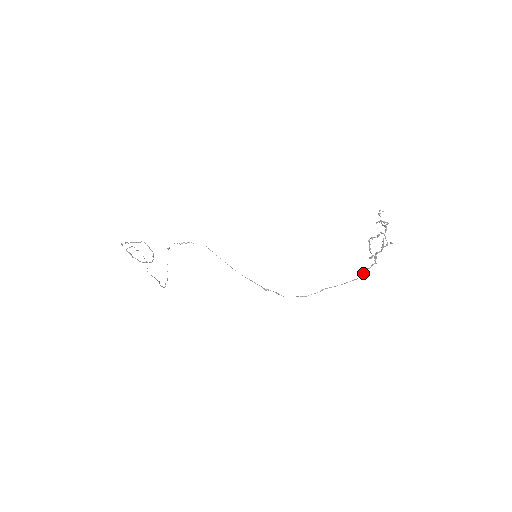
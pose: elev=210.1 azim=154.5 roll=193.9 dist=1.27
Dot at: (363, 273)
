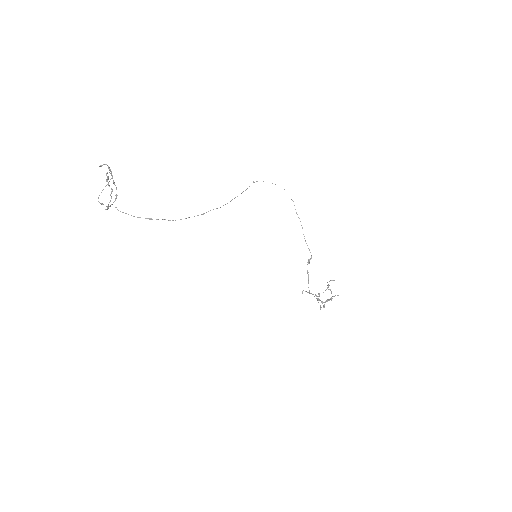
Dot at: (320, 309)
